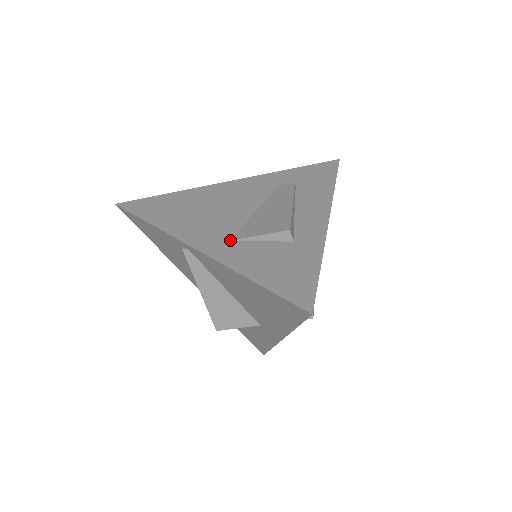
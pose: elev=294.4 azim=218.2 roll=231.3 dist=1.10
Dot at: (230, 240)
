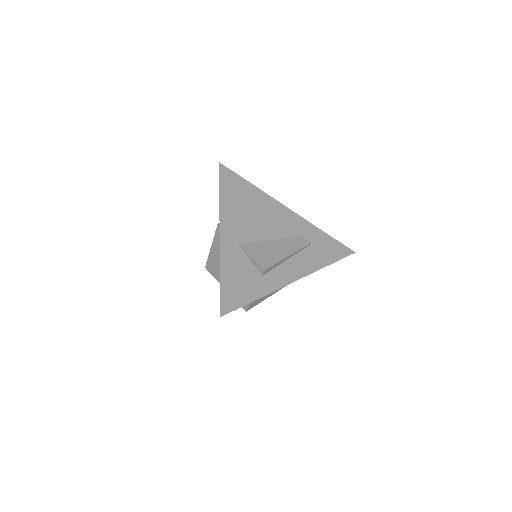
Dot at: (239, 244)
